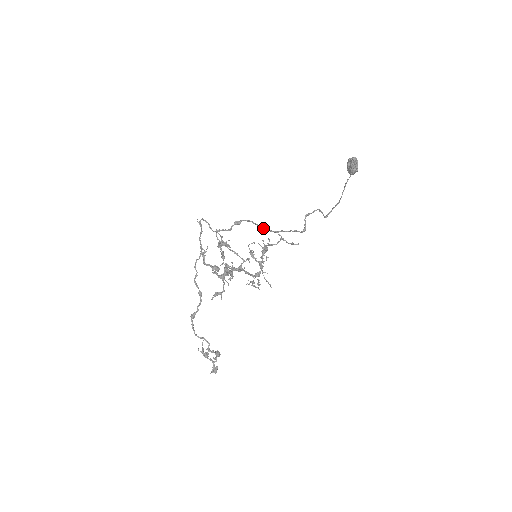
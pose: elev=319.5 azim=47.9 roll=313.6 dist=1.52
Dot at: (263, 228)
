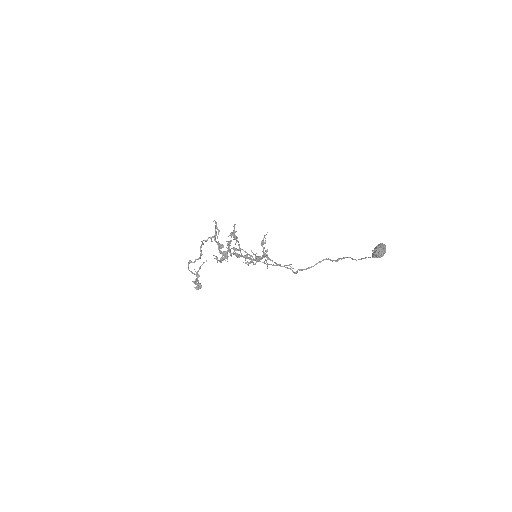
Dot at: (257, 260)
